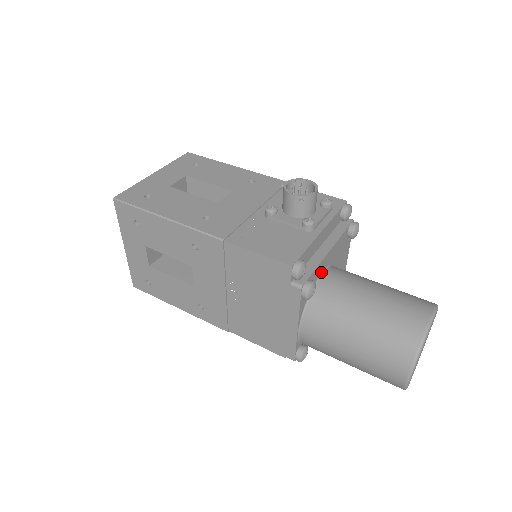
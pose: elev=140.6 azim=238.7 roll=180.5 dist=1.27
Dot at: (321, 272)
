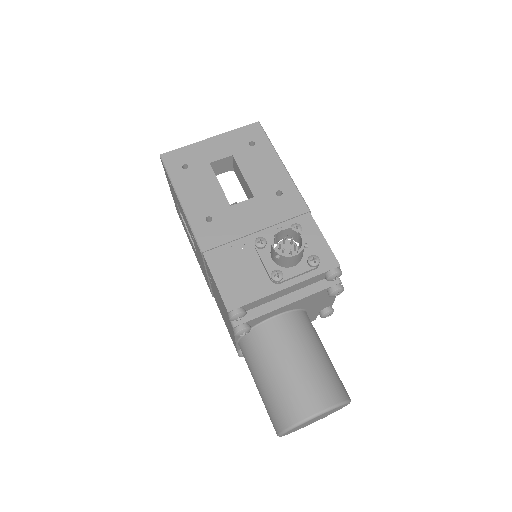
Dot at: (273, 315)
